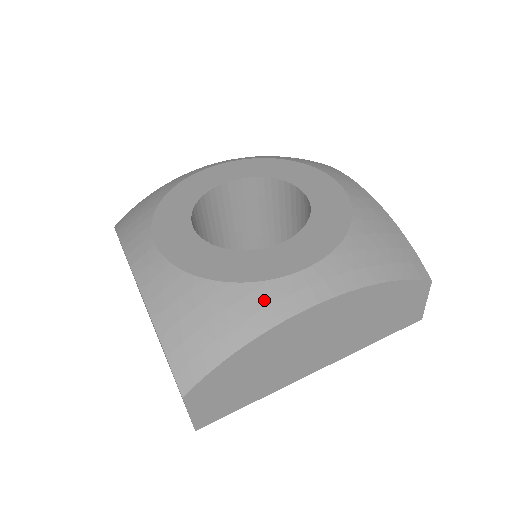
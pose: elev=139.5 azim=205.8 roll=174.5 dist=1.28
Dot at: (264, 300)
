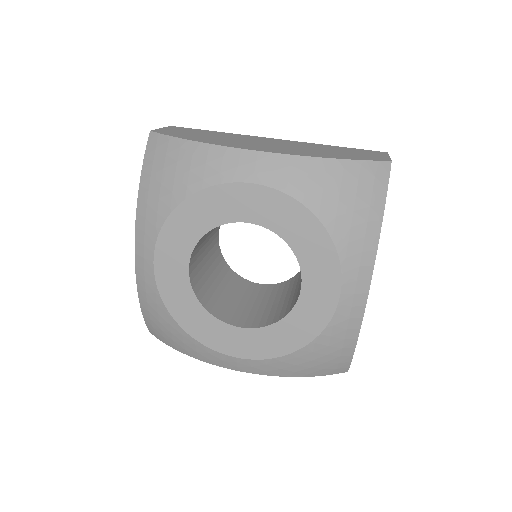
Dot at: (342, 326)
